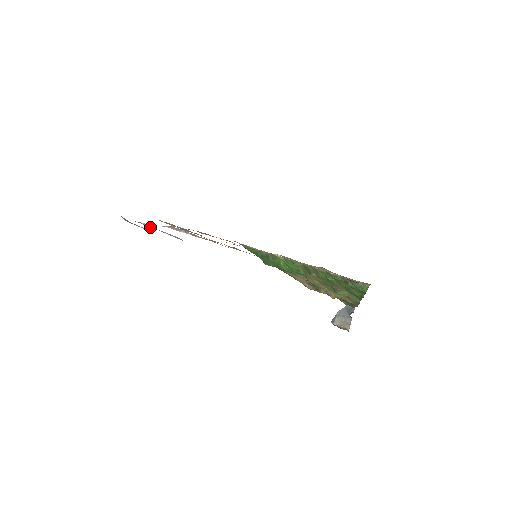
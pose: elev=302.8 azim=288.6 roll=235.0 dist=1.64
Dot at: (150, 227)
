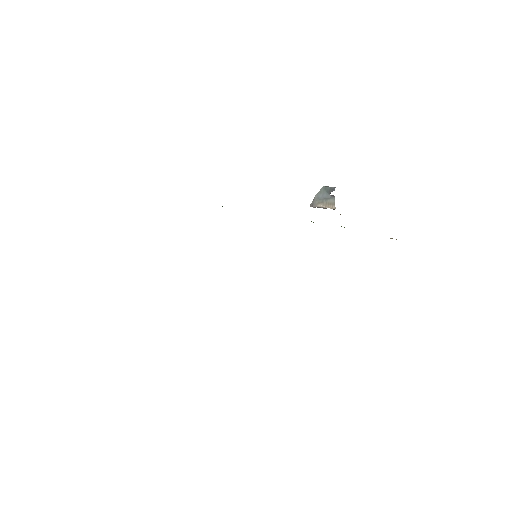
Dot at: occluded
